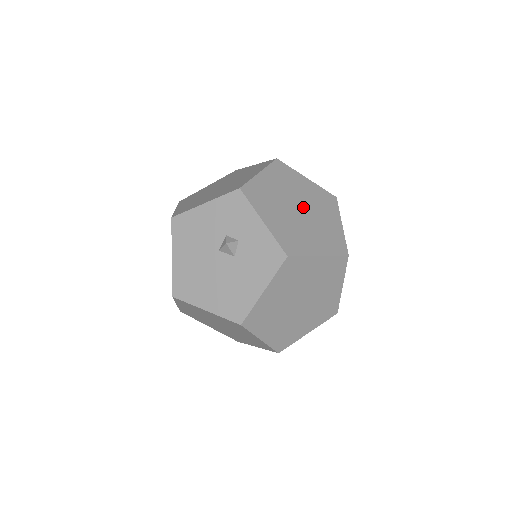
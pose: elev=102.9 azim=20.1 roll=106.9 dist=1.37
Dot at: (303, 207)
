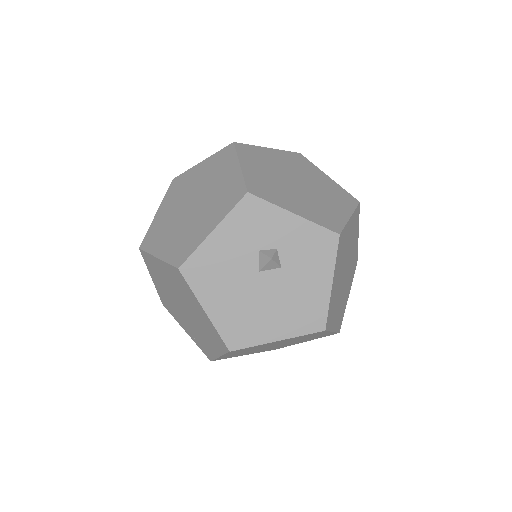
Dot at: (296, 178)
